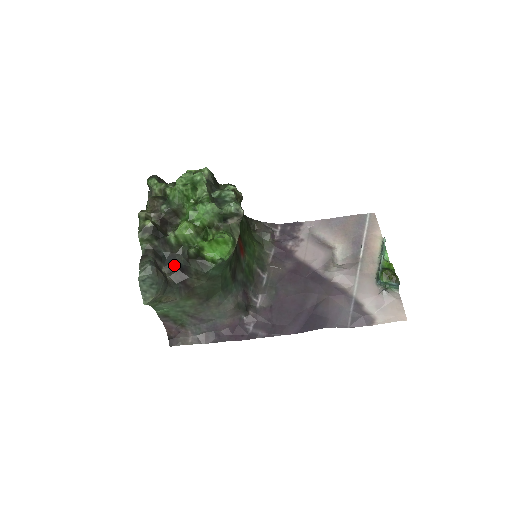
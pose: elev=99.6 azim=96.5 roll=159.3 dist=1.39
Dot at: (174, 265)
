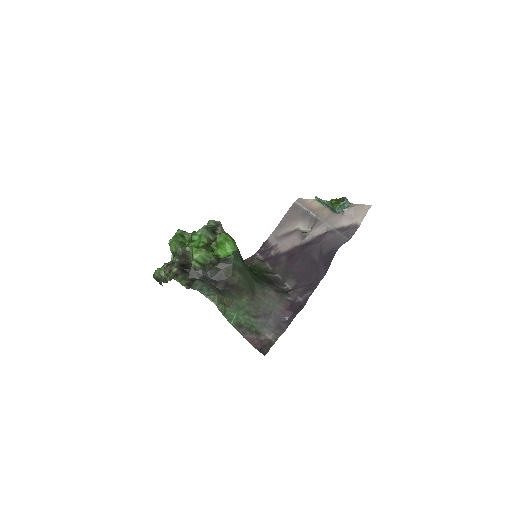
Dot at: (212, 281)
